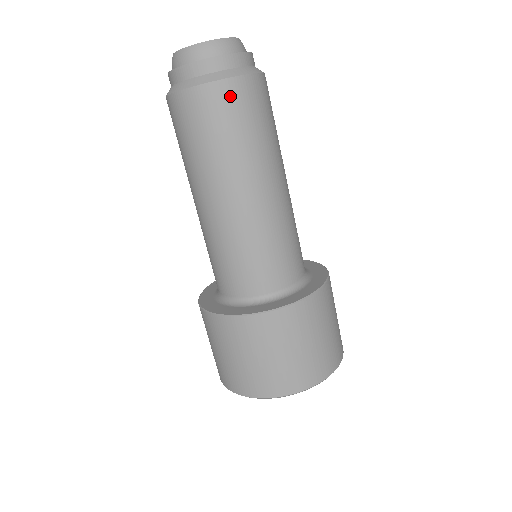
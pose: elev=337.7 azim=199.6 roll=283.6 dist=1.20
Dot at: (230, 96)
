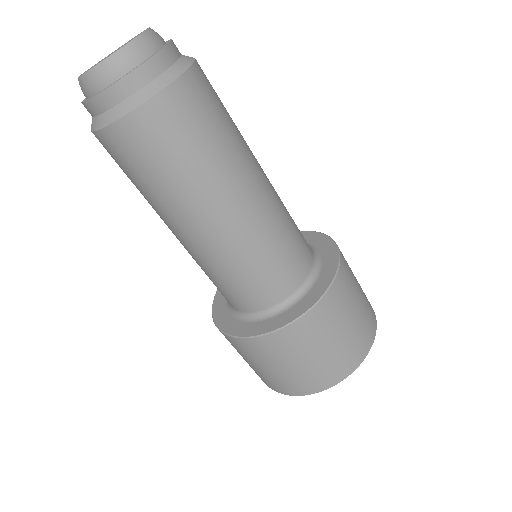
Dot at: (159, 120)
